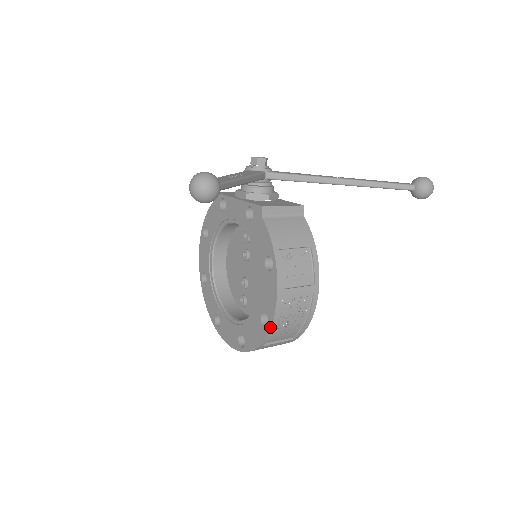
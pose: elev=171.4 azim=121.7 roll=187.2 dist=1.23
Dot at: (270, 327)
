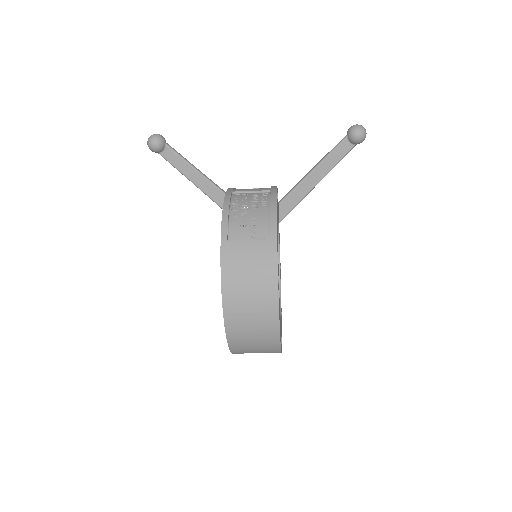
Dot at: occluded
